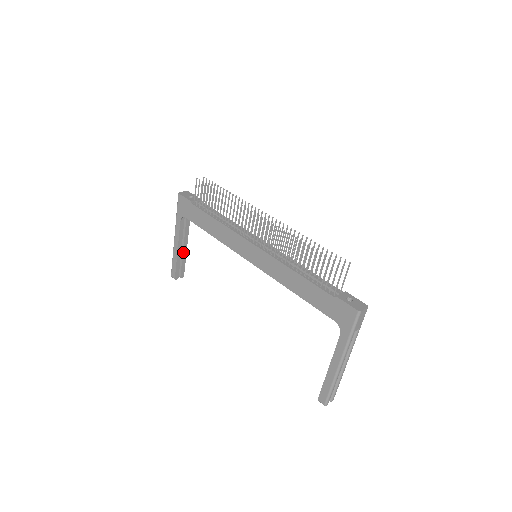
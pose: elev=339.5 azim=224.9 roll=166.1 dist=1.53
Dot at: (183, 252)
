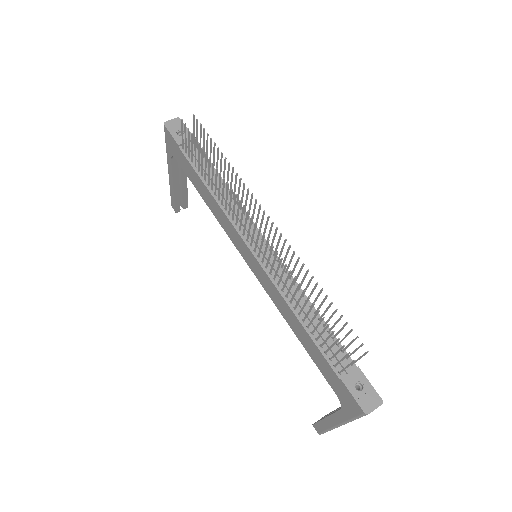
Dot at: (182, 186)
